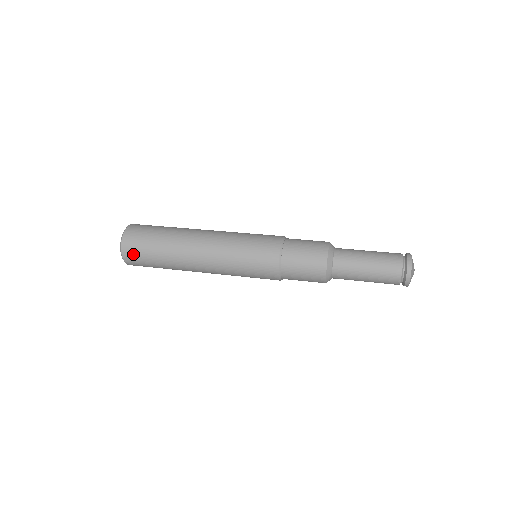
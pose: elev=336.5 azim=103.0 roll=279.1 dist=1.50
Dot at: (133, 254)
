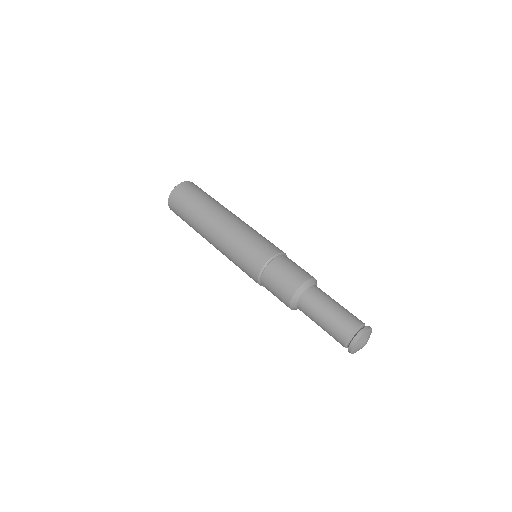
Dot at: (174, 210)
